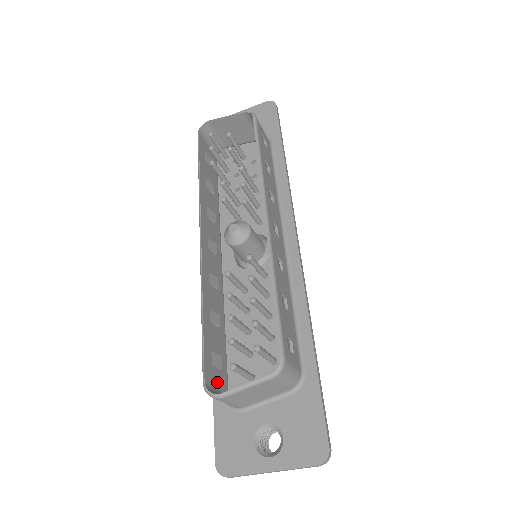
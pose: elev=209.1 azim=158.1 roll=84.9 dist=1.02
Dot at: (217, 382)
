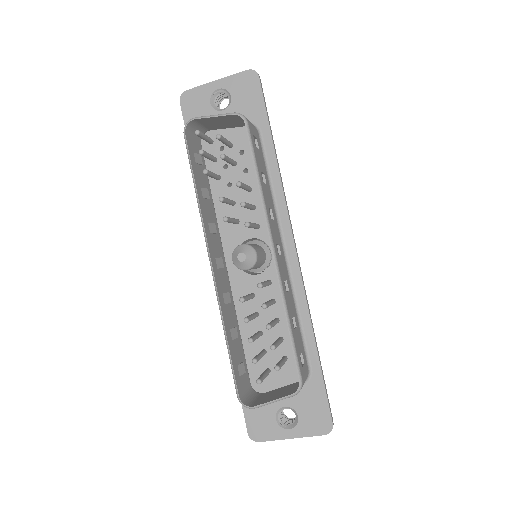
Dot at: (244, 386)
